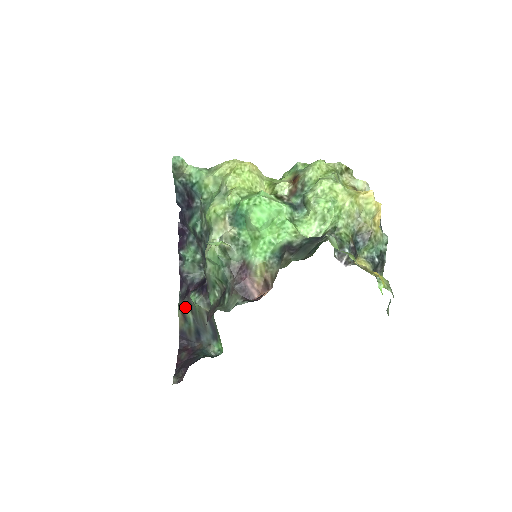
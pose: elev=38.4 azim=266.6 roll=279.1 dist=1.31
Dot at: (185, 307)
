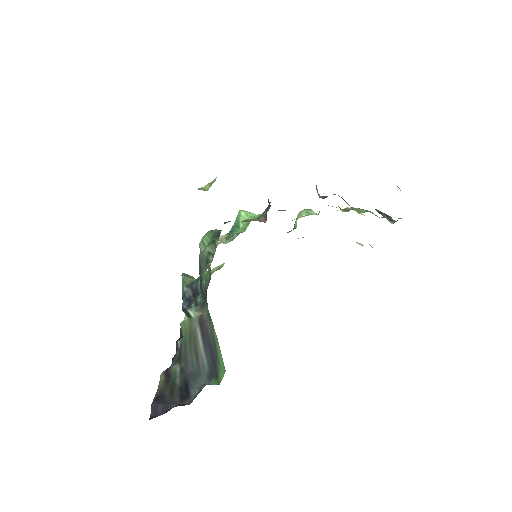
Dot at: (171, 366)
